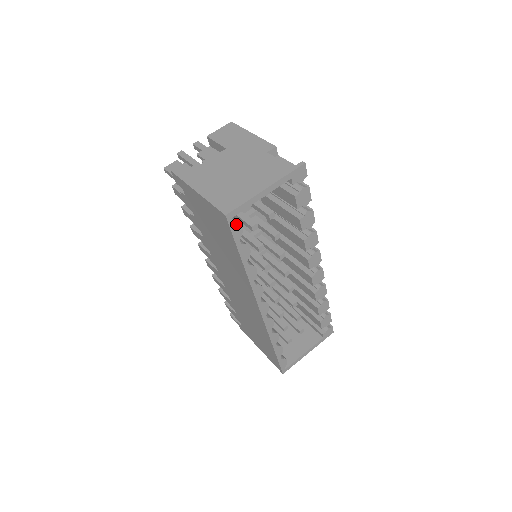
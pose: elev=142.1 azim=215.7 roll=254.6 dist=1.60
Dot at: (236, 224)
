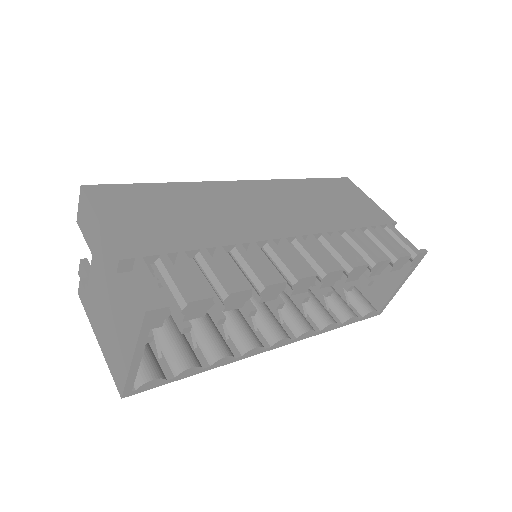
Dot at: (144, 386)
